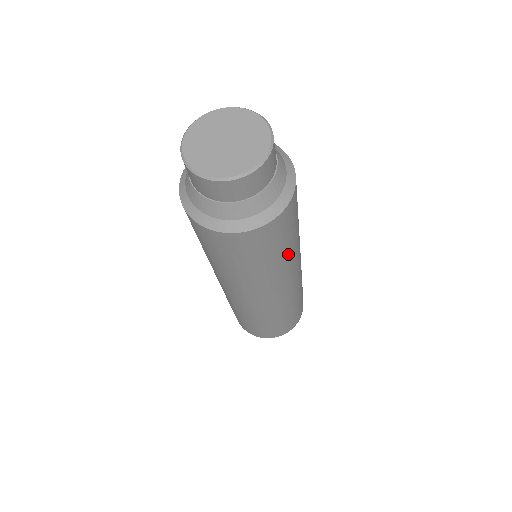
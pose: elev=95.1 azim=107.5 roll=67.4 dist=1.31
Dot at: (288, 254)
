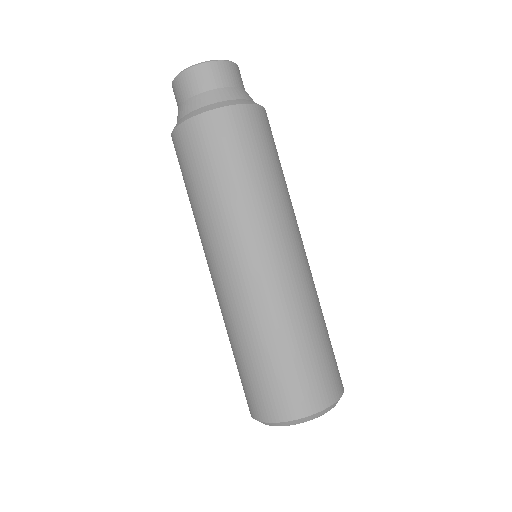
Dot at: (275, 184)
